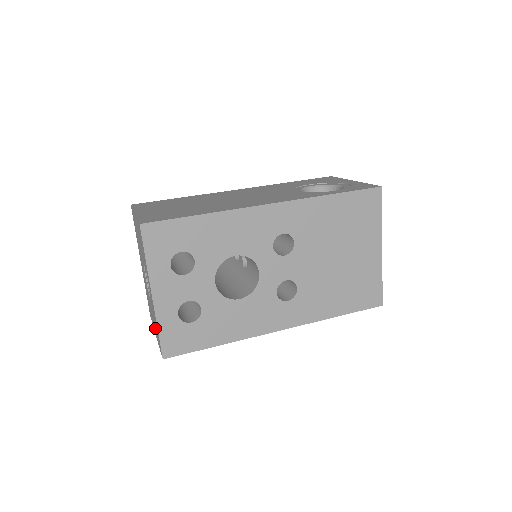
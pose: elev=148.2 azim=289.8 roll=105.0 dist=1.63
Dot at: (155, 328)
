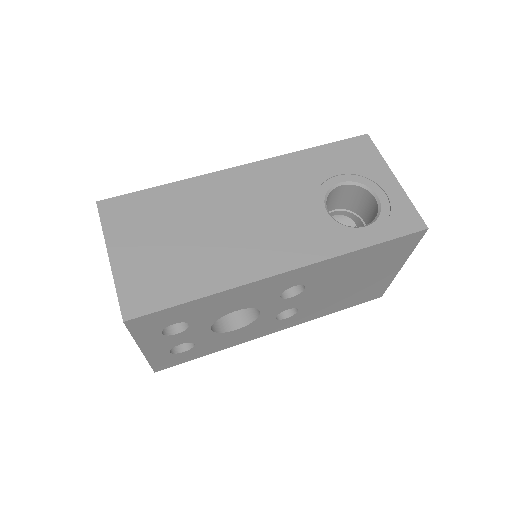
Dot at: occluded
